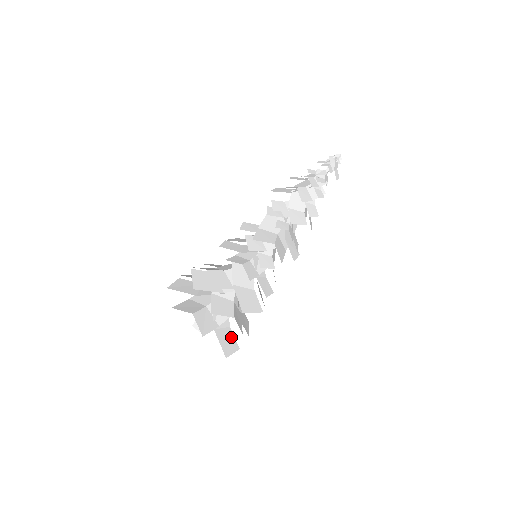
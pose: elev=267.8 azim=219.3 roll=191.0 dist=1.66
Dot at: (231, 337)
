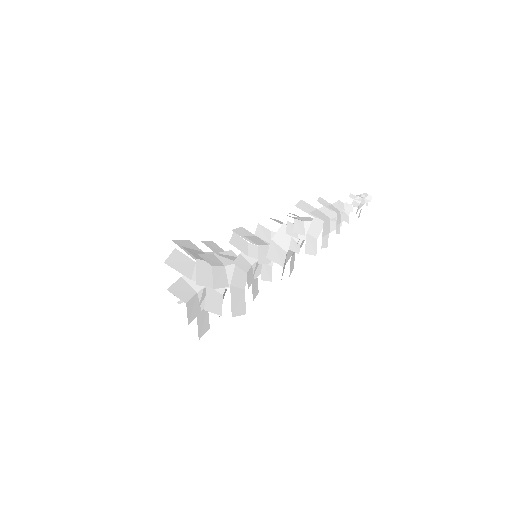
Dot at: (207, 318)
